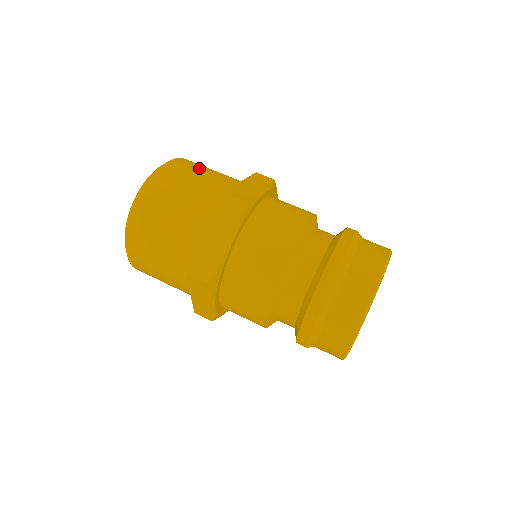
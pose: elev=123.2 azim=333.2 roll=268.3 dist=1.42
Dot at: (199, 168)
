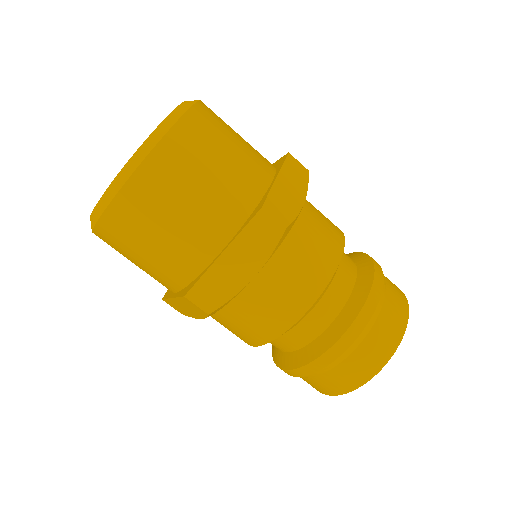
Dot at: (223, 135)
